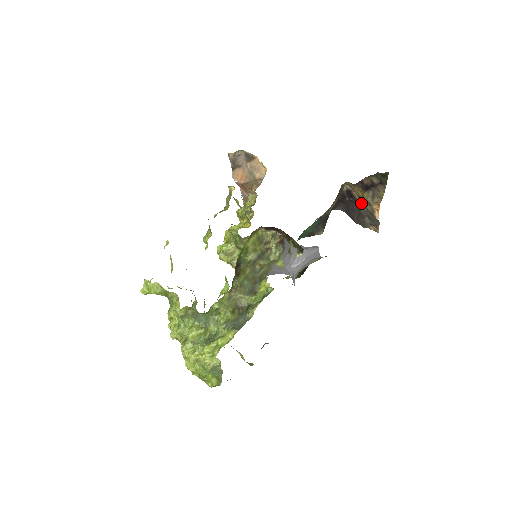
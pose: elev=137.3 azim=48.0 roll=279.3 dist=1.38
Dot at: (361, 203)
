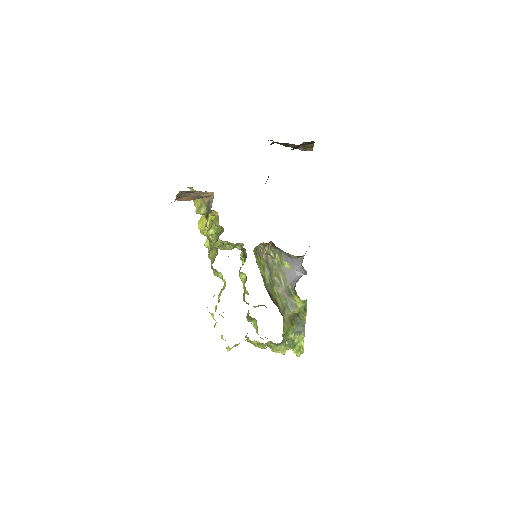
Dot at: occluded
